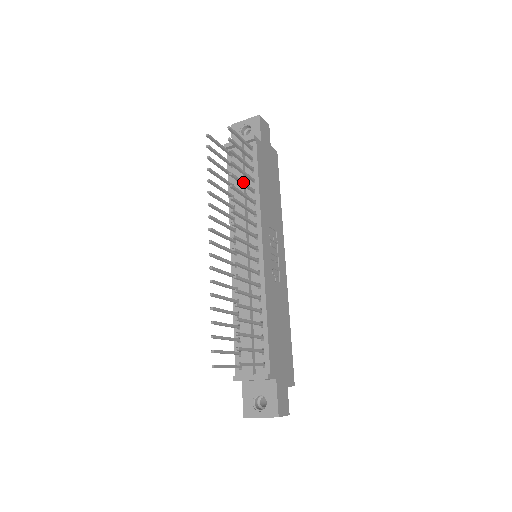
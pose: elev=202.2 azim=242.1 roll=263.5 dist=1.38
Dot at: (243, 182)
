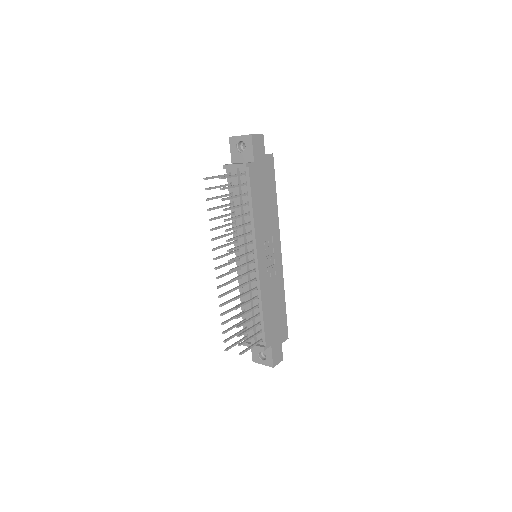
Dot at: (237, 217)
